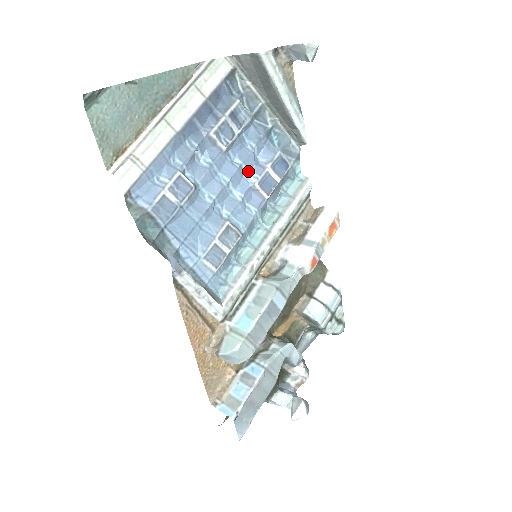
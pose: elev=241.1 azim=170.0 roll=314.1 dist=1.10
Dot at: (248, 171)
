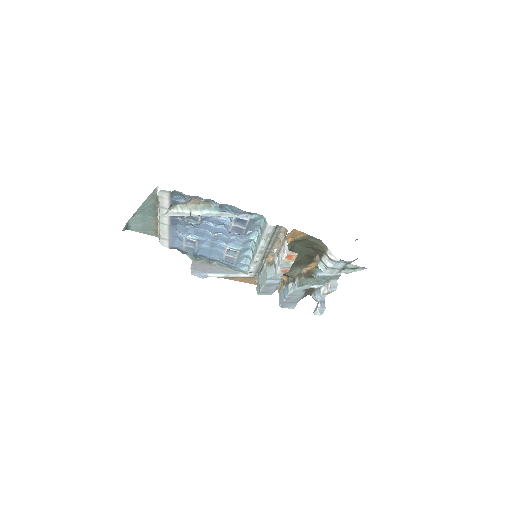
Dot at: (223, 225)
